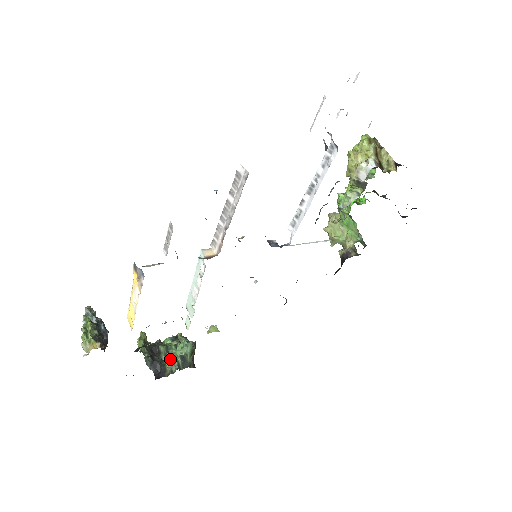
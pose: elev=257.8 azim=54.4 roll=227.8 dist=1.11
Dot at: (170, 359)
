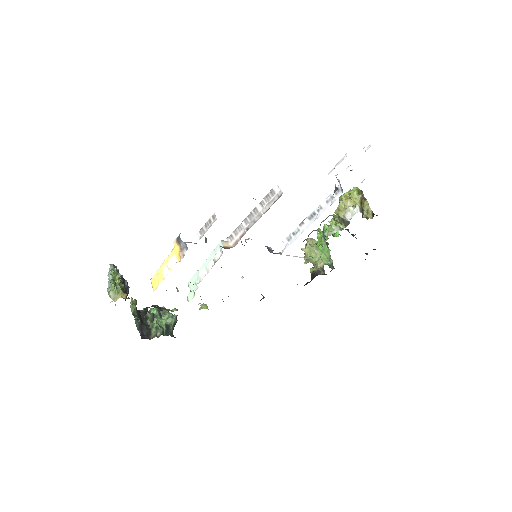
Dot at: (157, 325)
